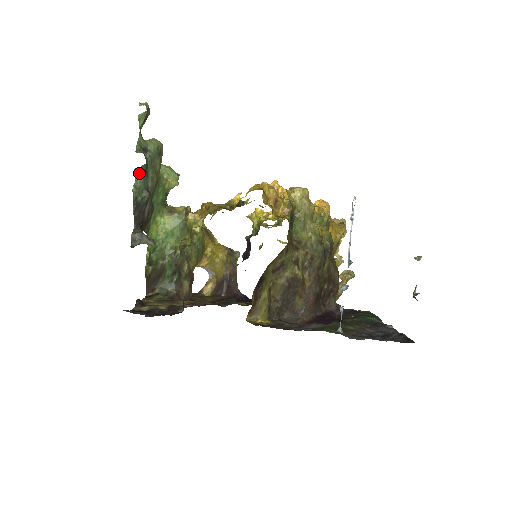
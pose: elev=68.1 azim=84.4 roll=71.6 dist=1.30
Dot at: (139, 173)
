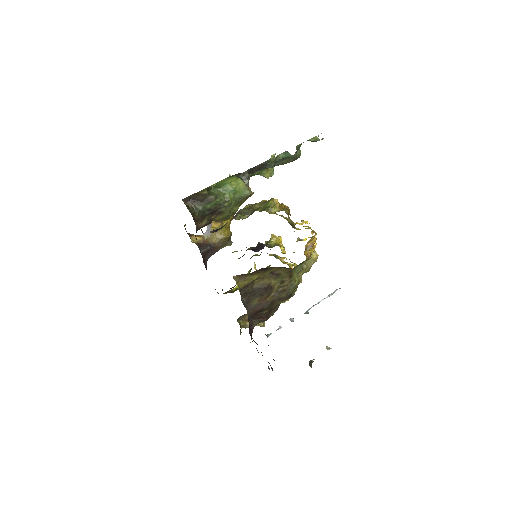
Dot at: (285, 155)
